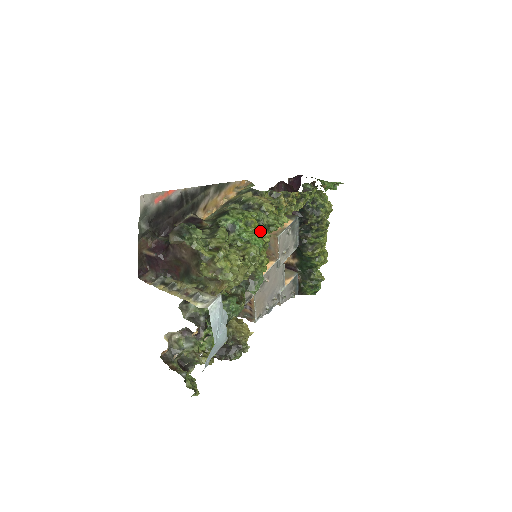
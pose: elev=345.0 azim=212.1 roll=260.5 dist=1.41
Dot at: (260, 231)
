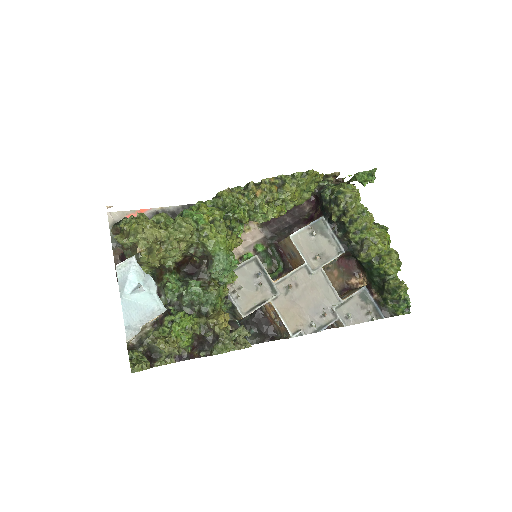
Dot at: (203, 209)
